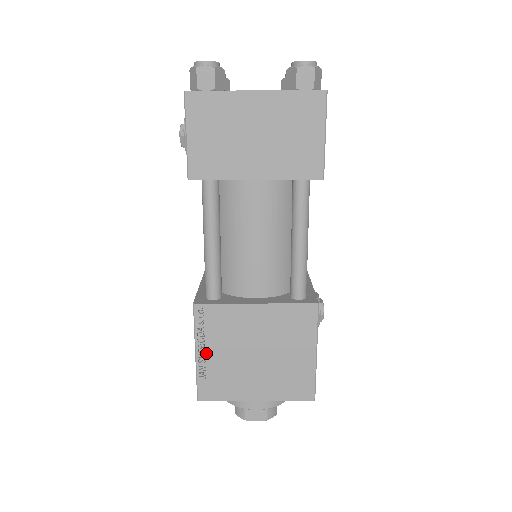
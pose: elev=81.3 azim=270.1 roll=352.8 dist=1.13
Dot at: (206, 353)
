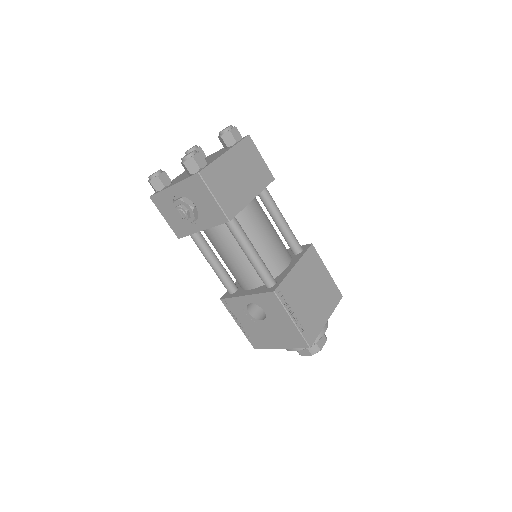
Dot at: (296, 315)
